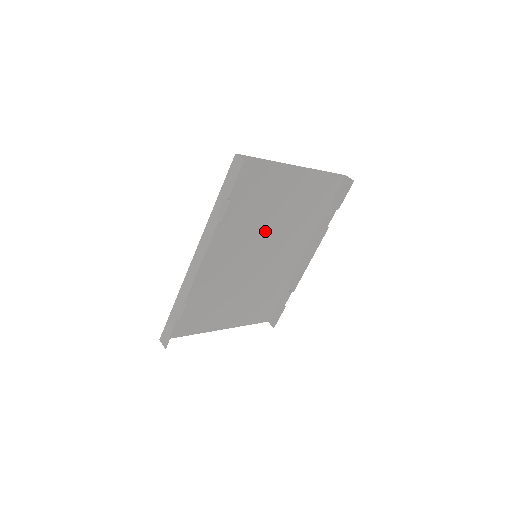
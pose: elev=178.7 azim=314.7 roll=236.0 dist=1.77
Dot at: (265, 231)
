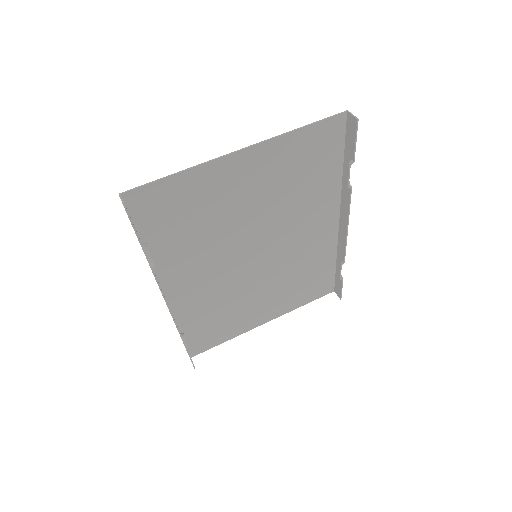
Dot at: (248, 231)
